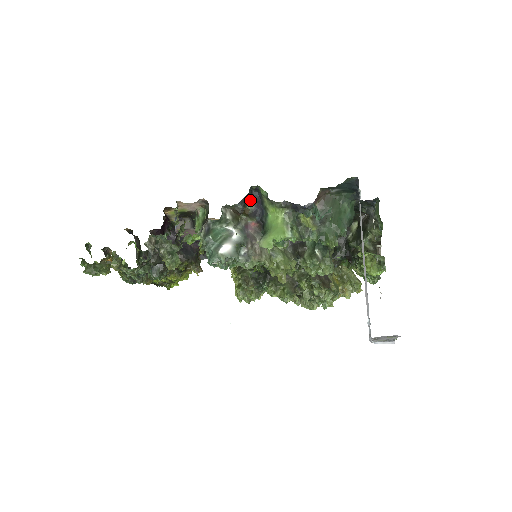
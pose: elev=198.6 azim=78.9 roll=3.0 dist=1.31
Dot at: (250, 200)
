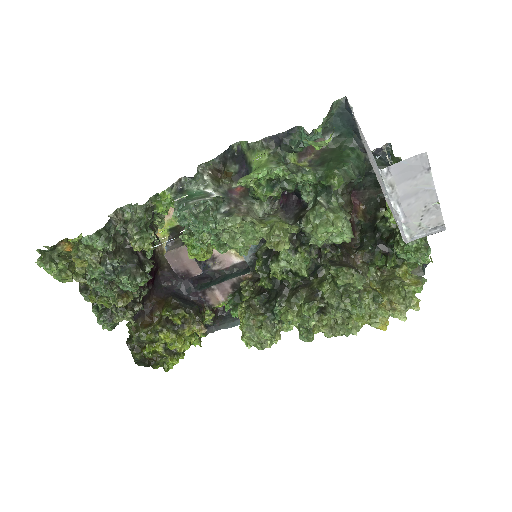
Dot at: (233, 163)
